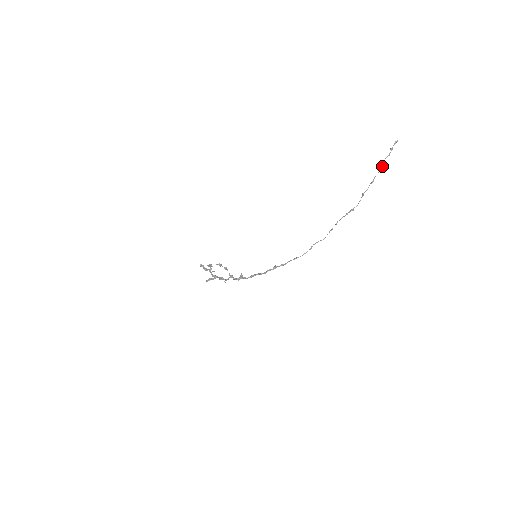
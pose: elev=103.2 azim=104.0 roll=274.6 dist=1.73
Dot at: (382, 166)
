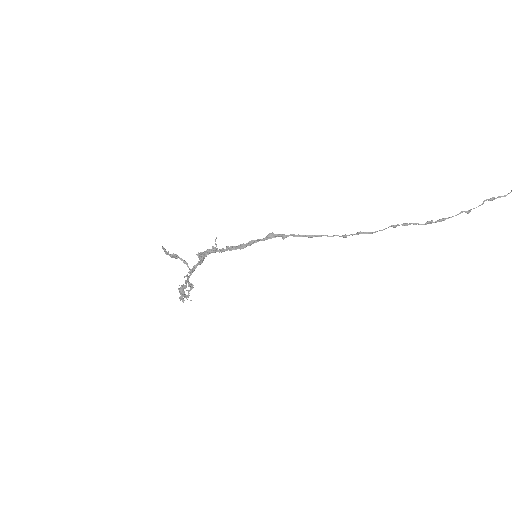
Dot at: out of frame
